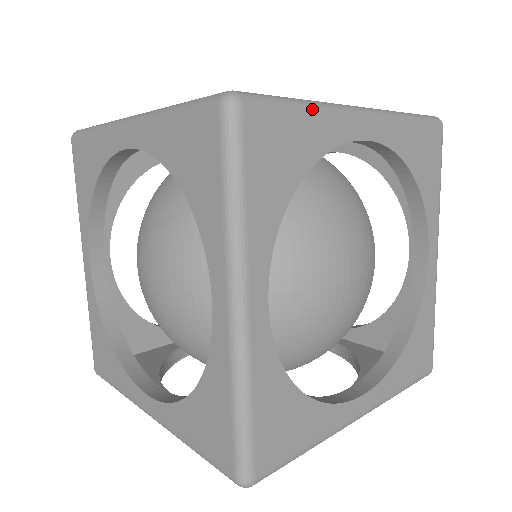
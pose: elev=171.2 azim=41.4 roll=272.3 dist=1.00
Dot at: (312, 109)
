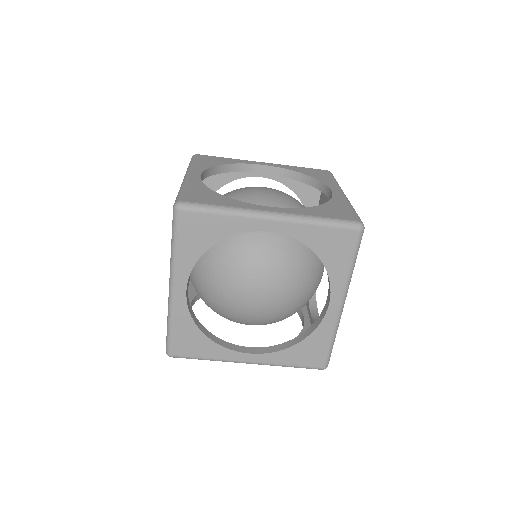
Dot at: occluded
